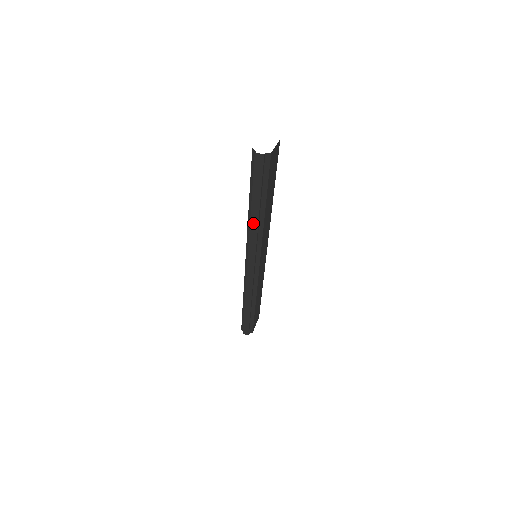
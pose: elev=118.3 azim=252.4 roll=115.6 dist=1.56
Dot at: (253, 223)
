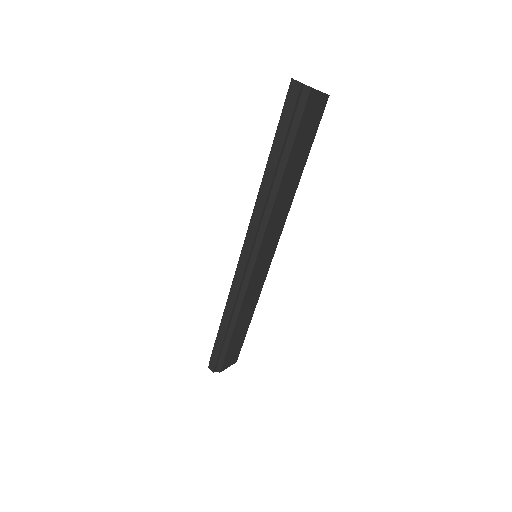
Dot at: (263, 190)
